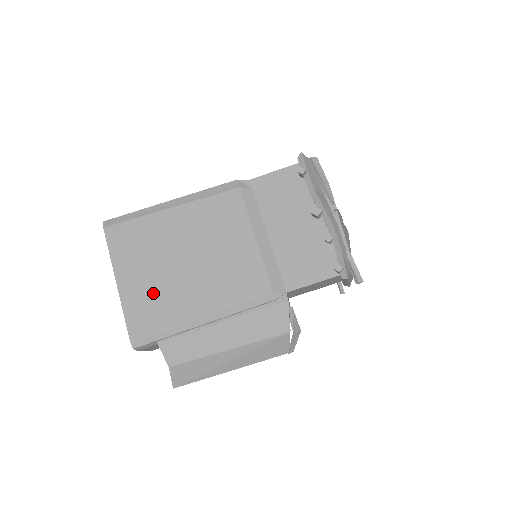
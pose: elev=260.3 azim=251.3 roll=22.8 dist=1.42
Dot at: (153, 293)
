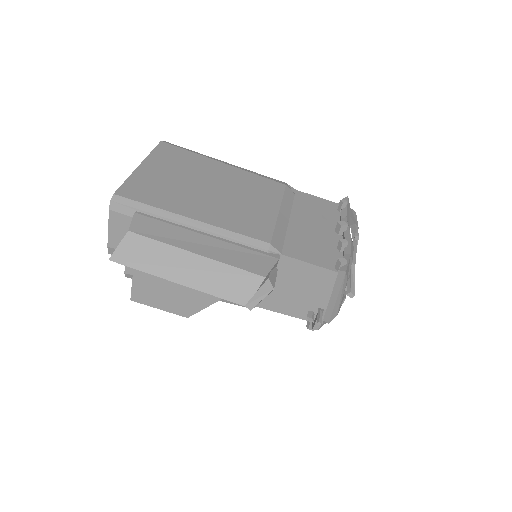
Dot at: (165, 185)
